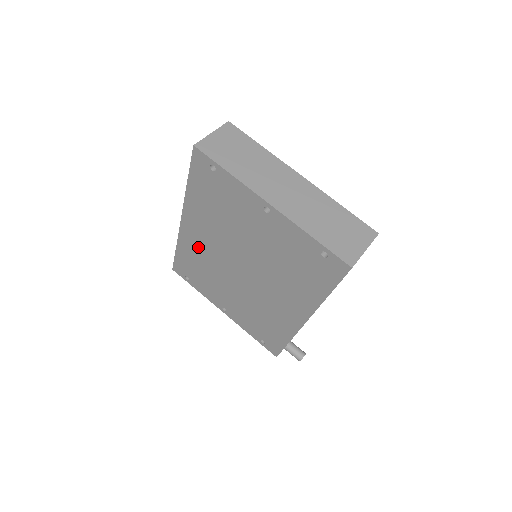
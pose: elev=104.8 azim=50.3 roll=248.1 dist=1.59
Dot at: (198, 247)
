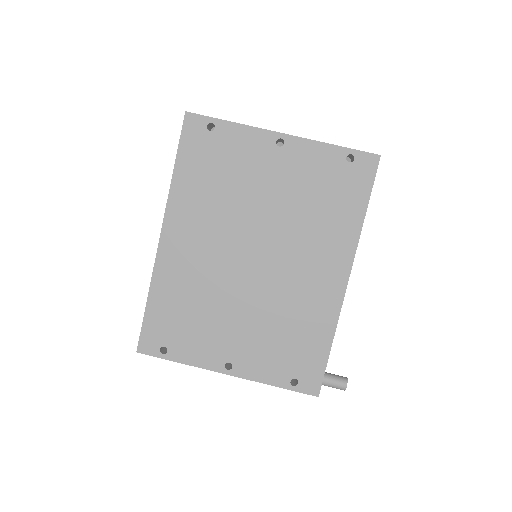
Dot at: (186, 268)
